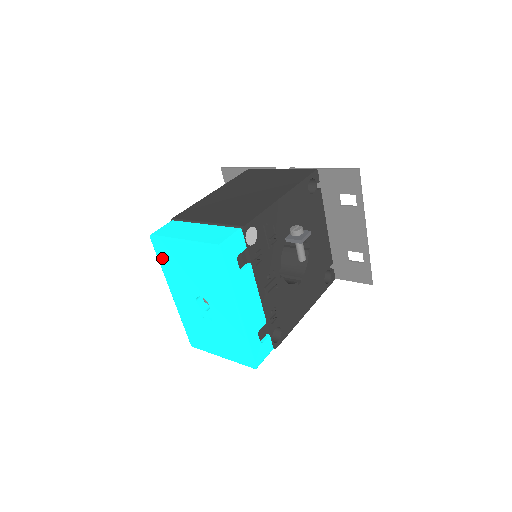
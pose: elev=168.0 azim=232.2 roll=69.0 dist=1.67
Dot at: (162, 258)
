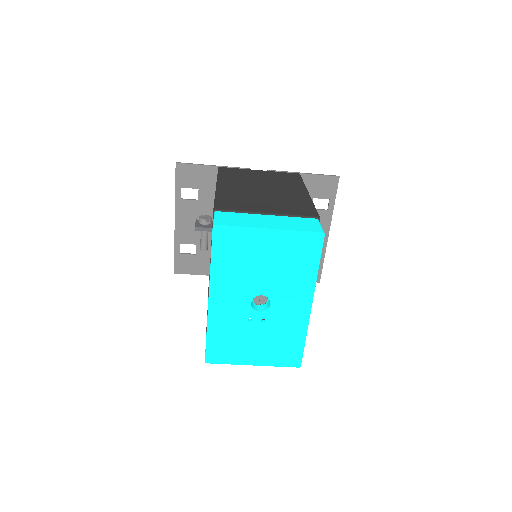
Dot at: (221, 253)
